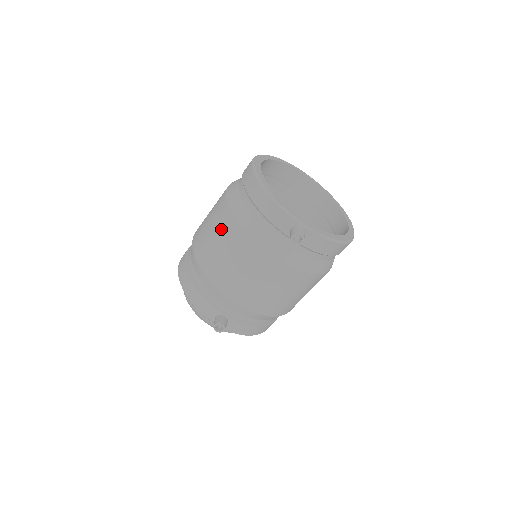
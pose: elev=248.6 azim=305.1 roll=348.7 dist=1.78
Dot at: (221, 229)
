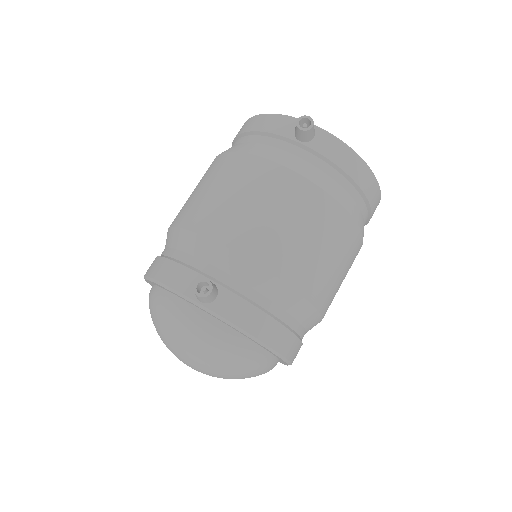
Dot at: (207, 175)
